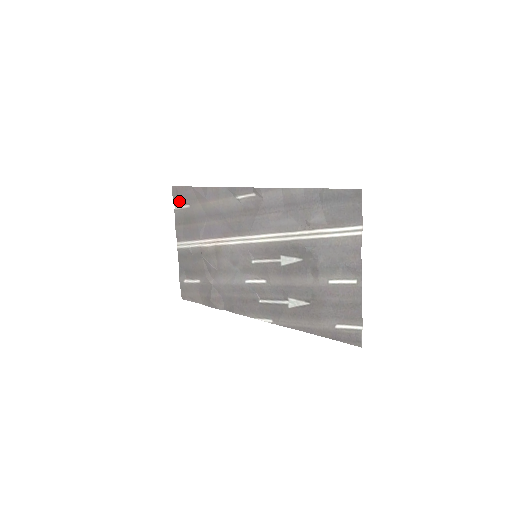
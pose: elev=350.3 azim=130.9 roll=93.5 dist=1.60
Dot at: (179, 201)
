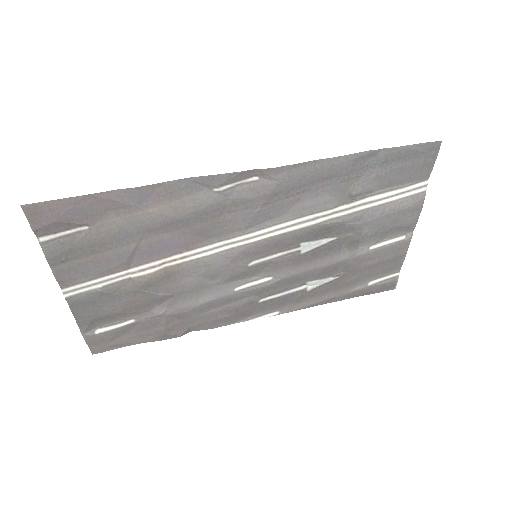
Dot at: (54, 226)
